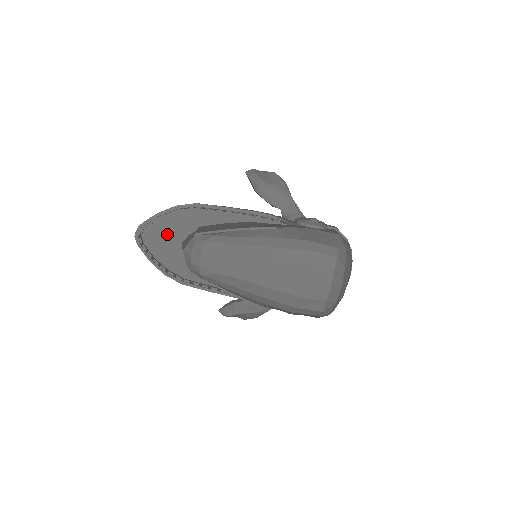
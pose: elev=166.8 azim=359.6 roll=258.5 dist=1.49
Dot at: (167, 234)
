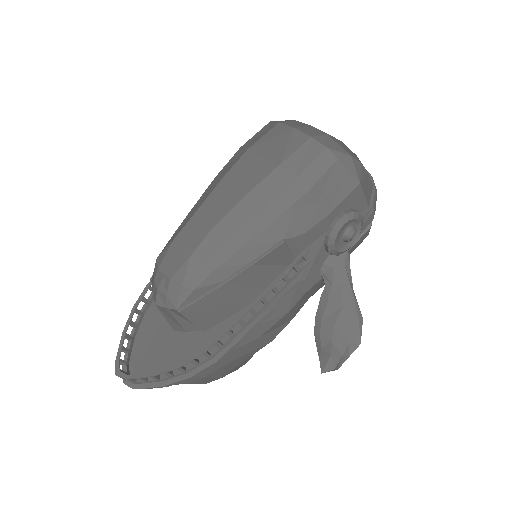
Dot at: (153, 342)
